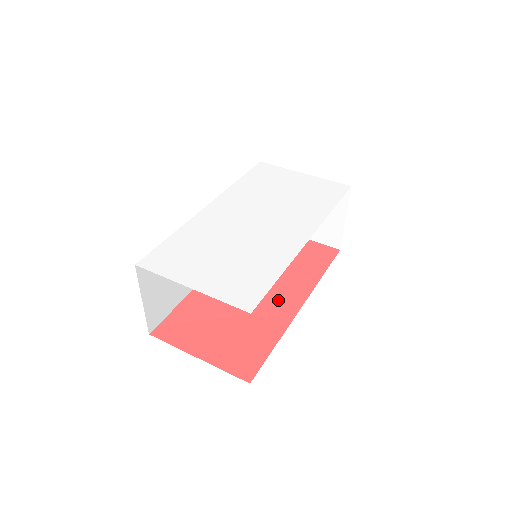
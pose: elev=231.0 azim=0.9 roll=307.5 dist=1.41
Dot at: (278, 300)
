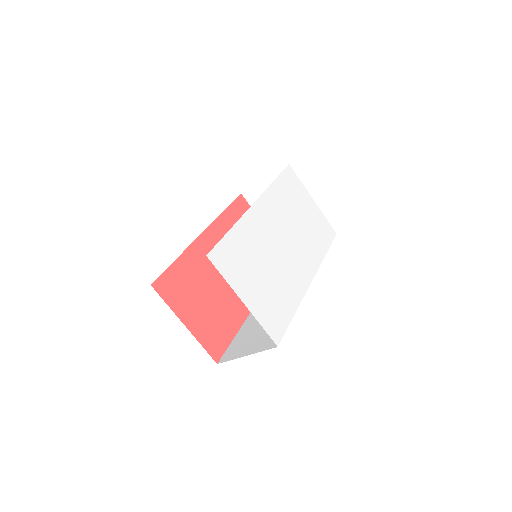
Dot at: occluded
